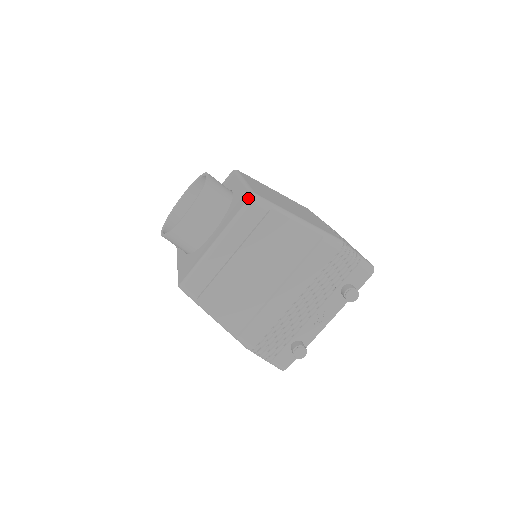
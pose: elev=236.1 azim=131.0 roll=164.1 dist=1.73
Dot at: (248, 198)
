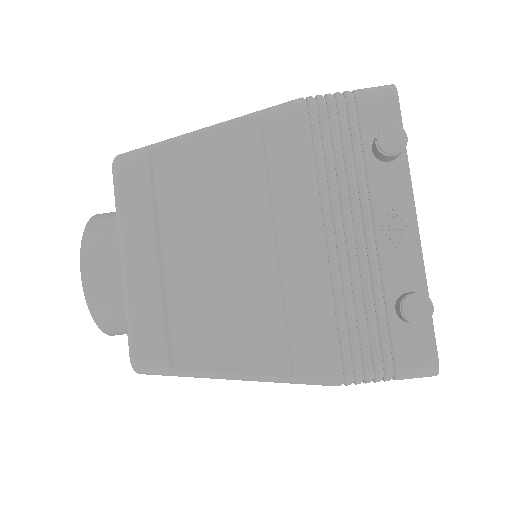
Dot at: (112, 167)
